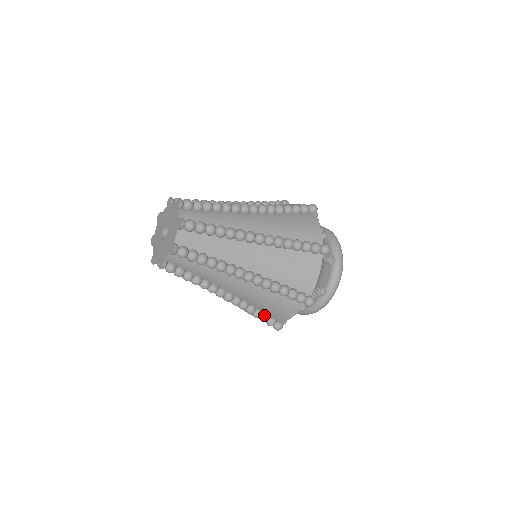
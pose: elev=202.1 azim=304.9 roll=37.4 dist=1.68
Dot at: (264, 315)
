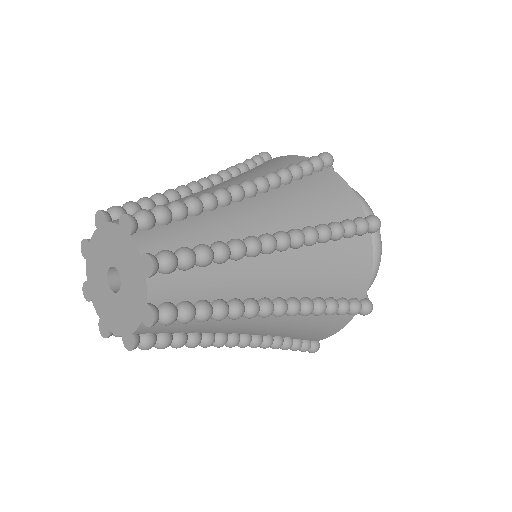
Dot at: occluded
